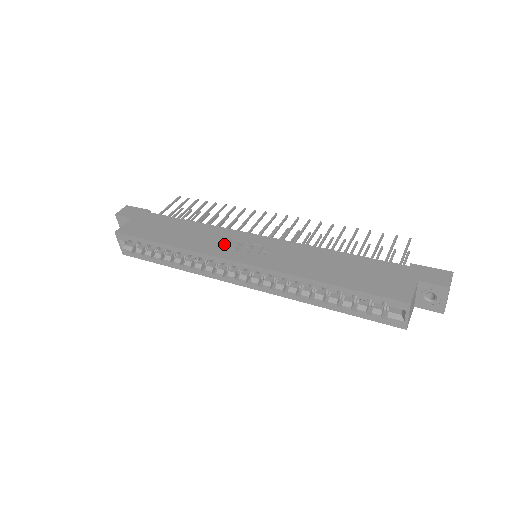
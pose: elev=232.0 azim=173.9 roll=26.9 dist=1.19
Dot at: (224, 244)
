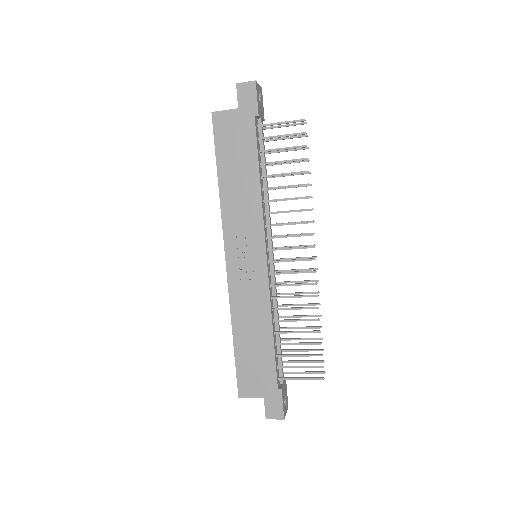
Dot at: (241, 232)
